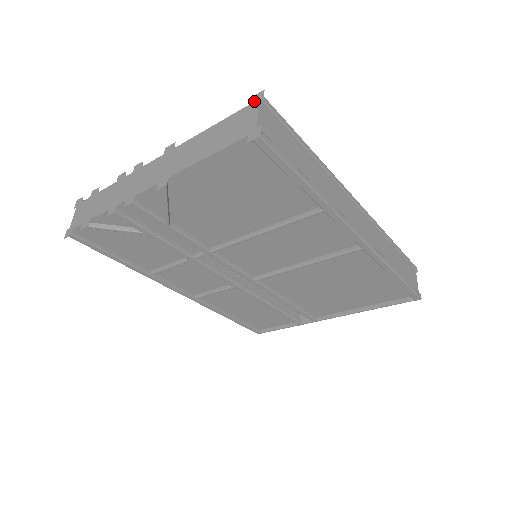
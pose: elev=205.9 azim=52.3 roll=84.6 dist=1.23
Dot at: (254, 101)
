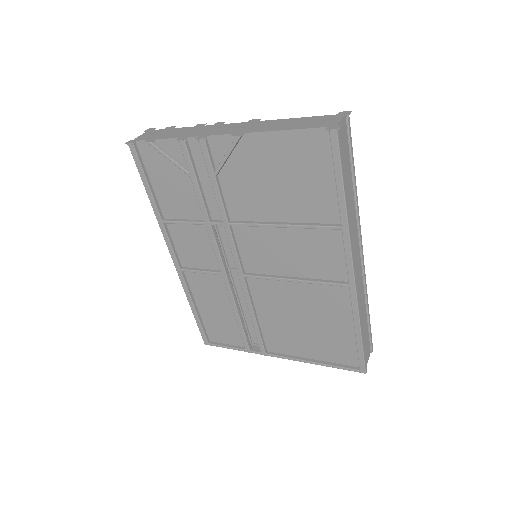
Dot at: (341, 114)
